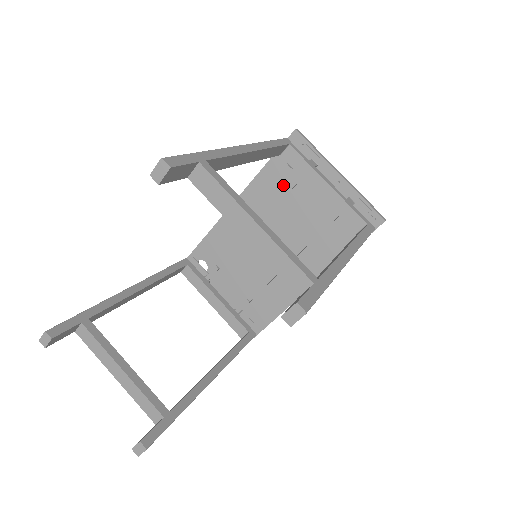
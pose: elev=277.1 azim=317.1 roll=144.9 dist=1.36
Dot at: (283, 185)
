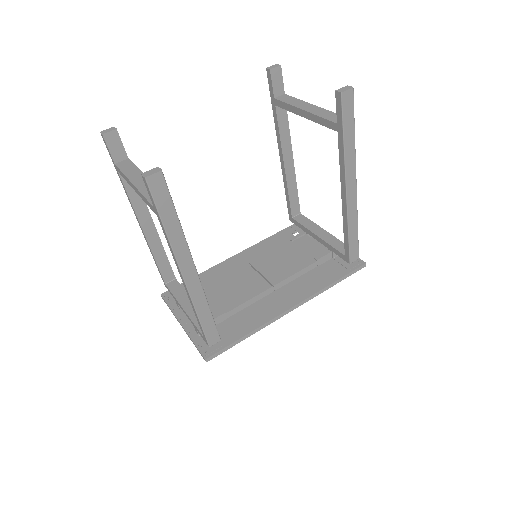
Dot at: occluded
